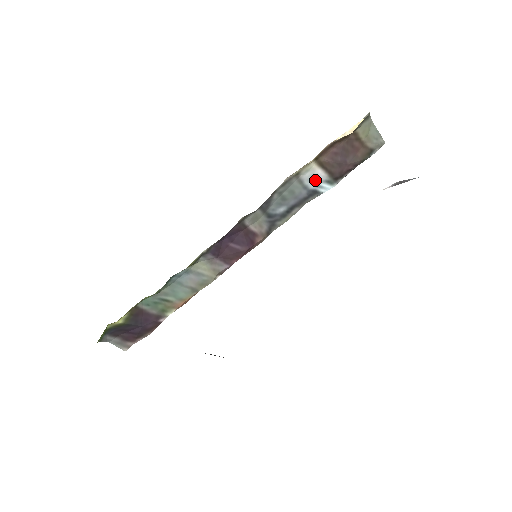
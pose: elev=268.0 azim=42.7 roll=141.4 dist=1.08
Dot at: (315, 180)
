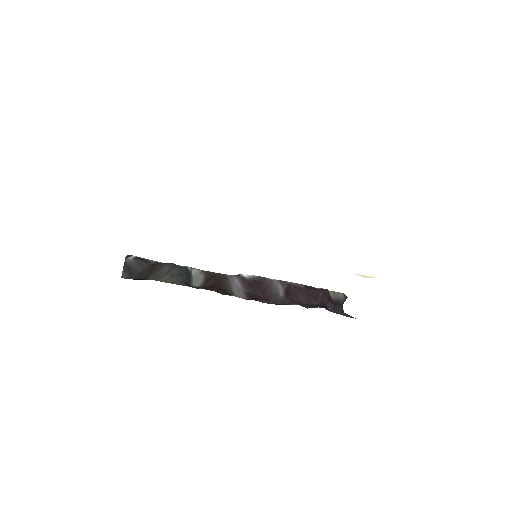
Dot at: occluded
